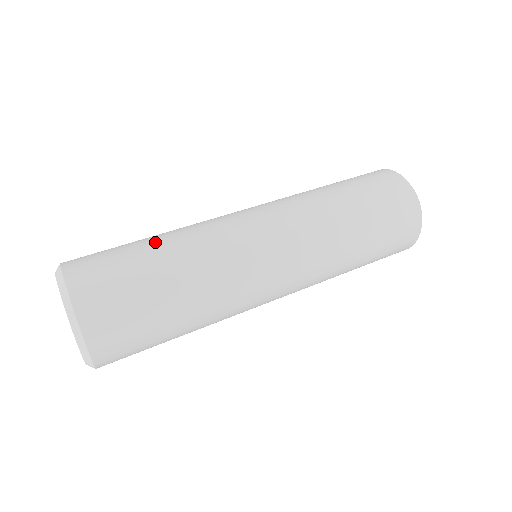
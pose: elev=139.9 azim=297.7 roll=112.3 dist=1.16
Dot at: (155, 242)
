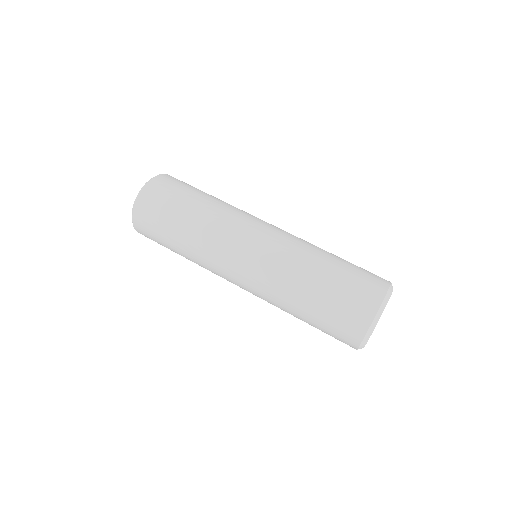
Dot at: (185, 221)
